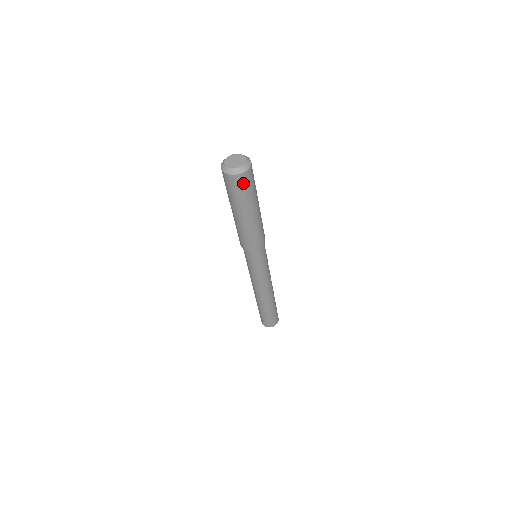
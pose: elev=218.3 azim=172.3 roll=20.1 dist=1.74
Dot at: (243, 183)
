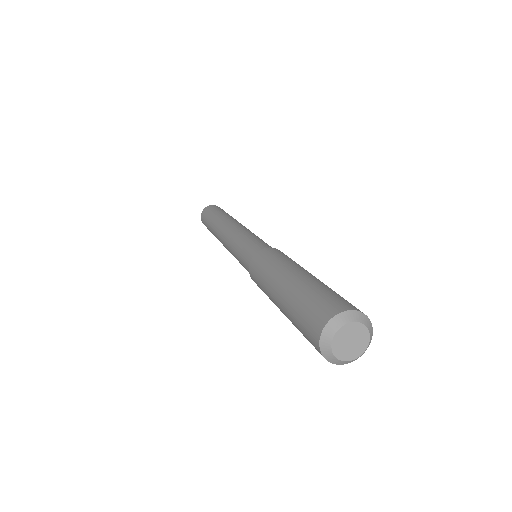
Dot at: occluded
